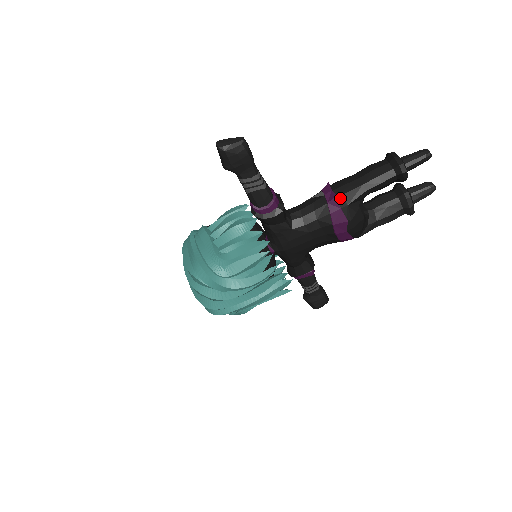
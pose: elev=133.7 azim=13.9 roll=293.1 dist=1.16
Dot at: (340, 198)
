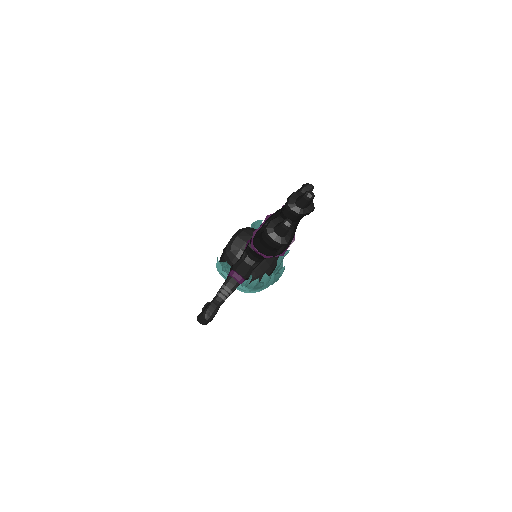
Dot at: (267, 256)
